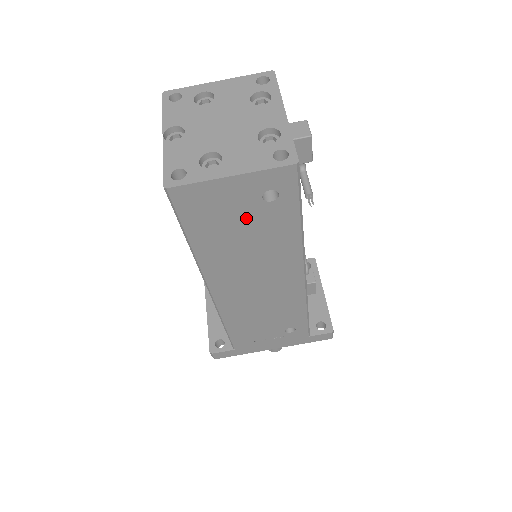
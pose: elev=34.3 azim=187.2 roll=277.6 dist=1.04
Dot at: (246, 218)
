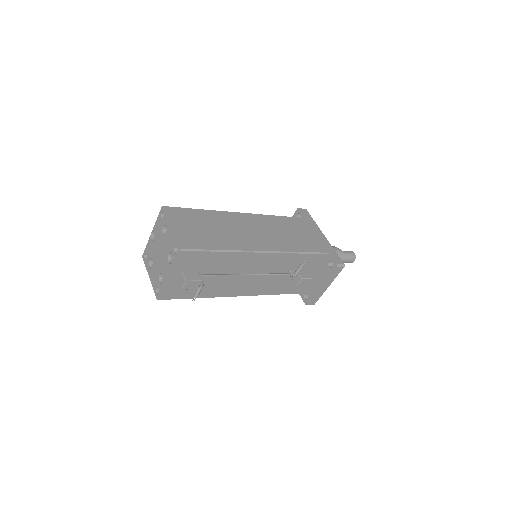
Dot at: occluded
